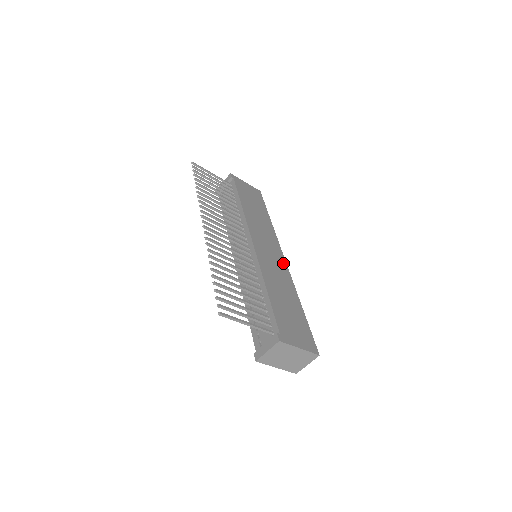
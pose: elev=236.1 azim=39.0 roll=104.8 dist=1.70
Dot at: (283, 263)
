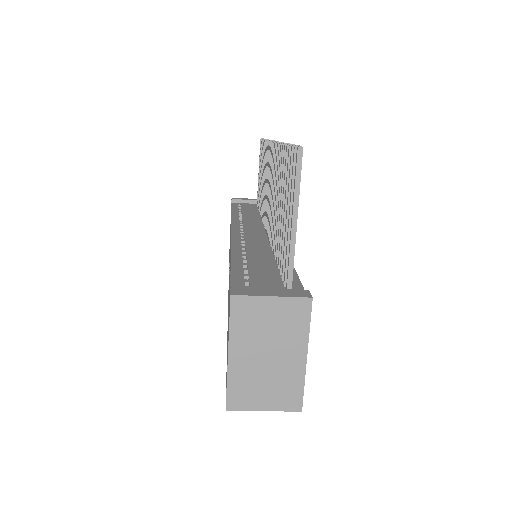
Dot at: occluded
